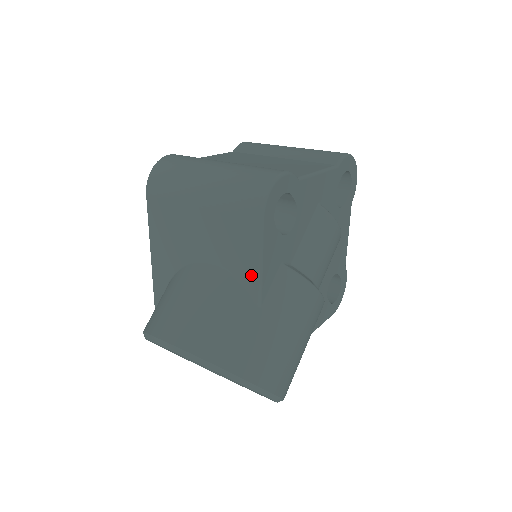
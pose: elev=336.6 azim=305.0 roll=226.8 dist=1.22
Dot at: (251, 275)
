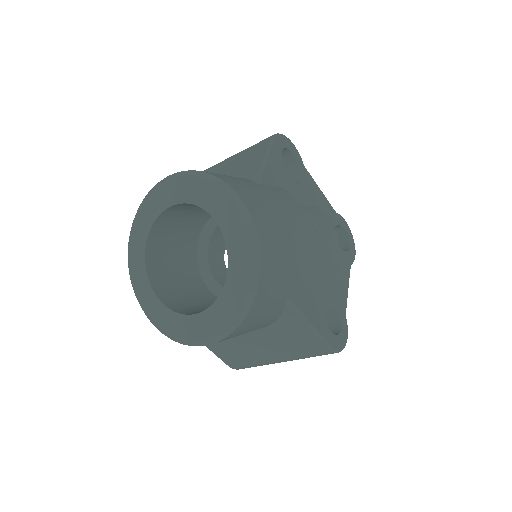
Dot at: (255, 169)
